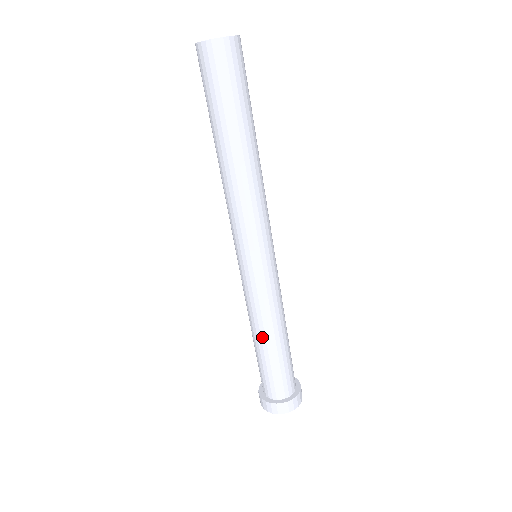
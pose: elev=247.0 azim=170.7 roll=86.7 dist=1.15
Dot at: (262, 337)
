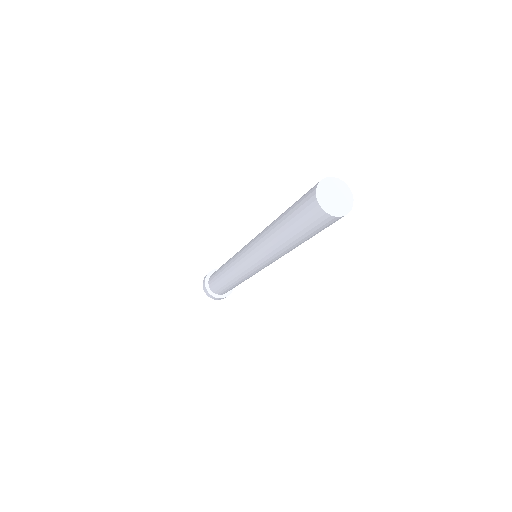
Dot at: (225, 277)
